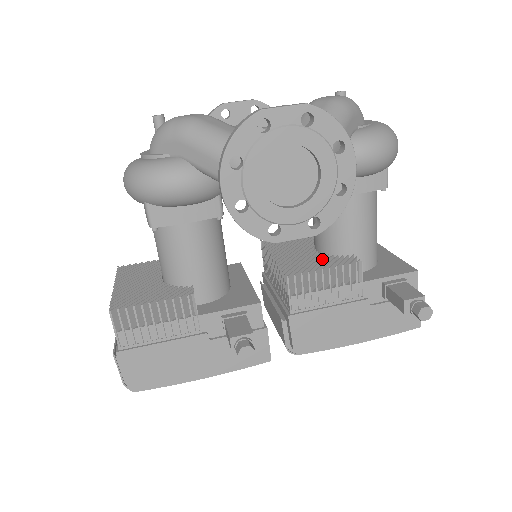
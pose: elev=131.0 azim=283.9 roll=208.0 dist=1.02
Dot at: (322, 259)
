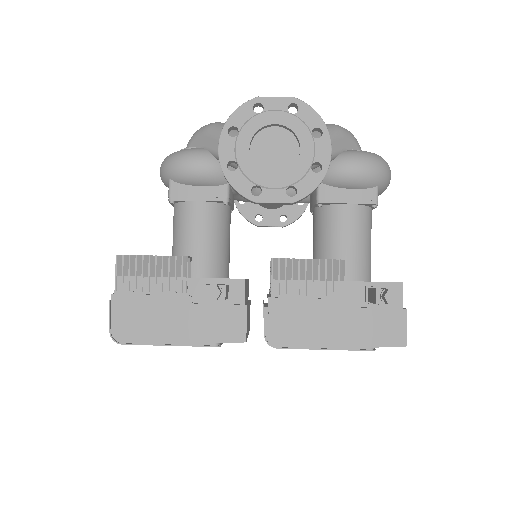
Dot at: occluded
